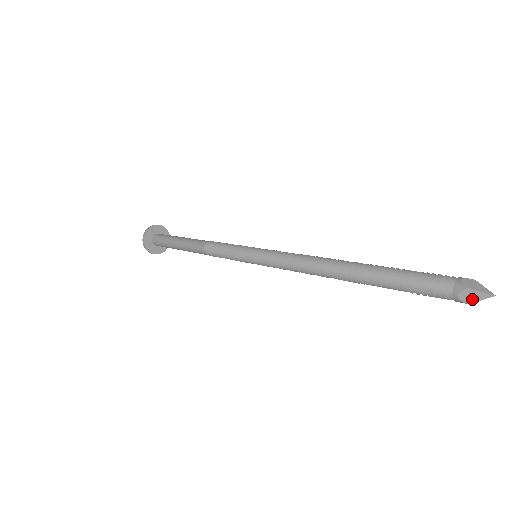
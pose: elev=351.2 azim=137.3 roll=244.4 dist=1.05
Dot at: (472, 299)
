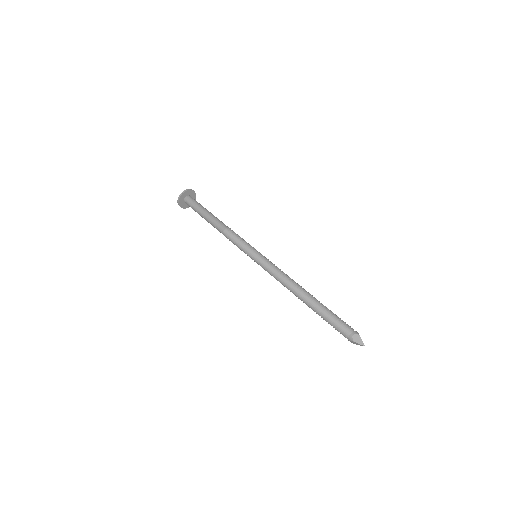
Dot at: (356, 344)
